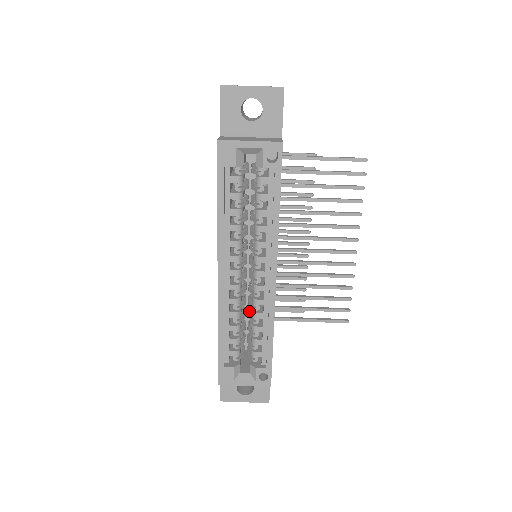
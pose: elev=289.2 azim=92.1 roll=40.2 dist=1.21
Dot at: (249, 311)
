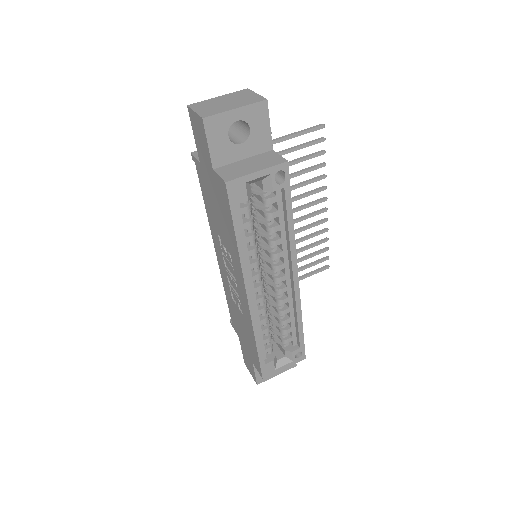
Dot at: (270, 309)
